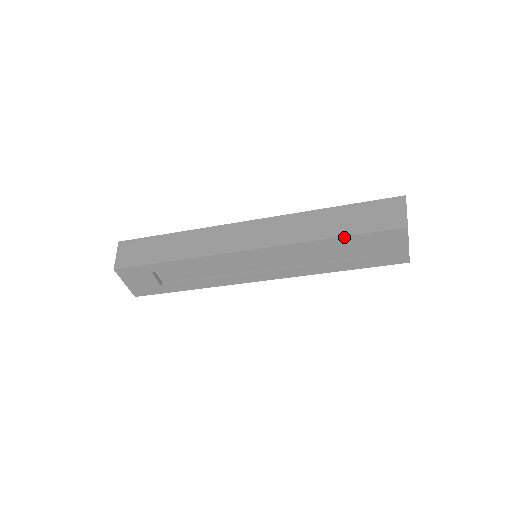
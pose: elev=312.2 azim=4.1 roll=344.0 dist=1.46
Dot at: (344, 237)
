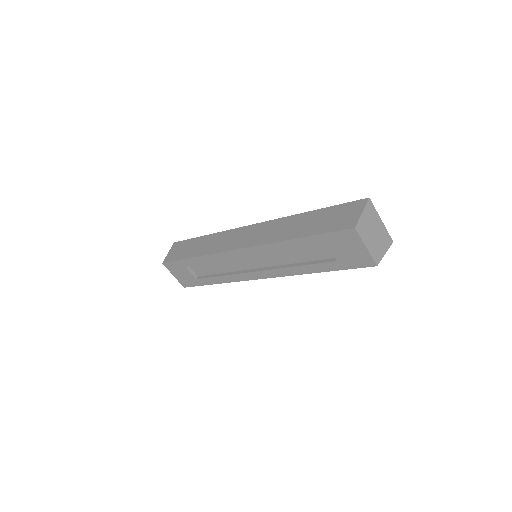
Dot at: (305, 238)
